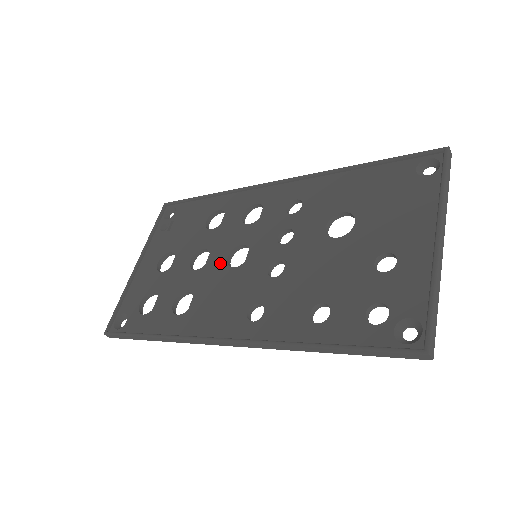
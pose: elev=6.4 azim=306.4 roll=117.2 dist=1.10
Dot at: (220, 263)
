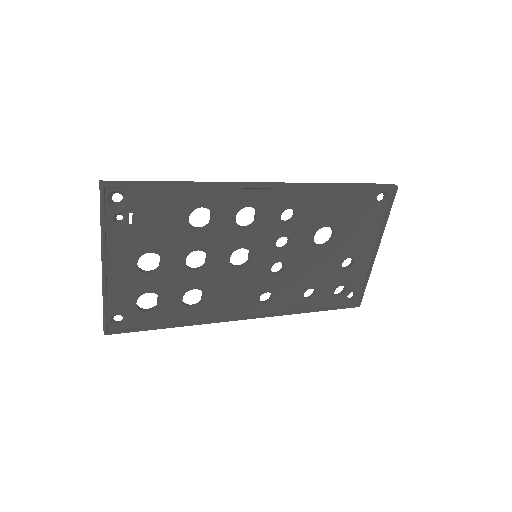
Dot at: (224, 265)
